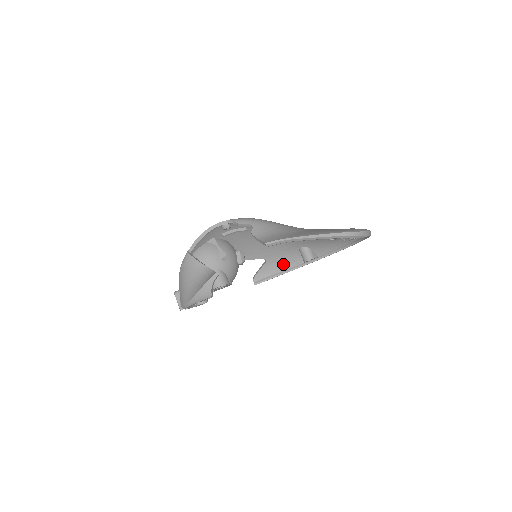
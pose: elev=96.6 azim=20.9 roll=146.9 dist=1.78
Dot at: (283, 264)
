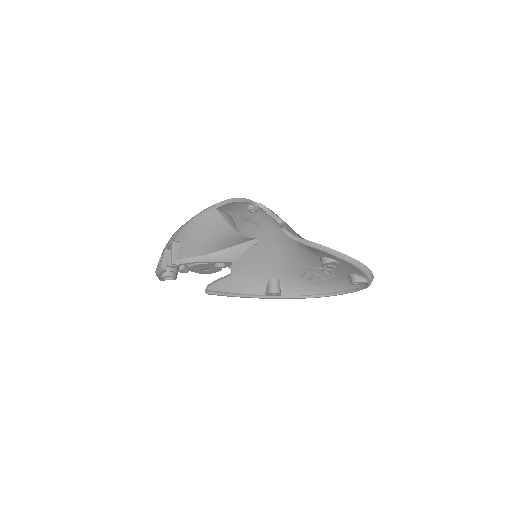
Dot at: (244, 286)
